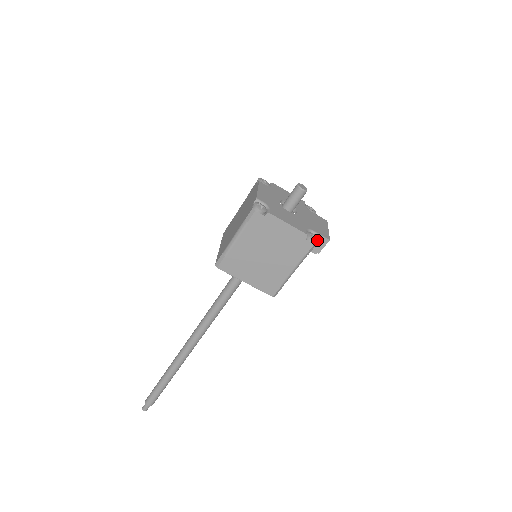
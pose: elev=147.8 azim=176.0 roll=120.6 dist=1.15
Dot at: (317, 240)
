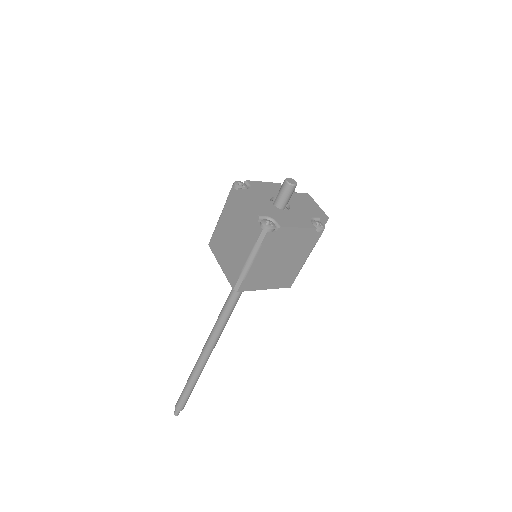
Dot at: (324, 227)
